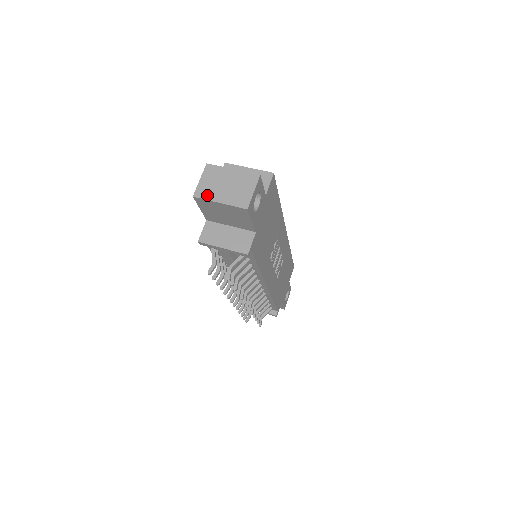
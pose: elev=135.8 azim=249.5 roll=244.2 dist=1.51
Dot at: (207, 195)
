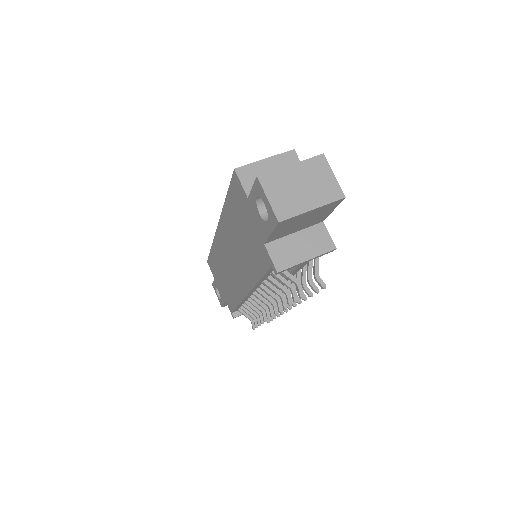
Dot at: (292, 210)
